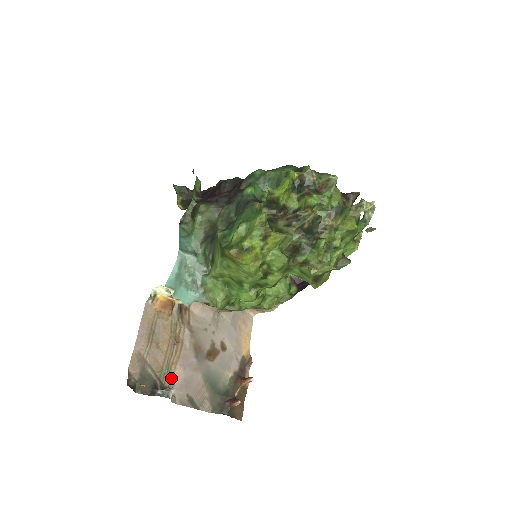
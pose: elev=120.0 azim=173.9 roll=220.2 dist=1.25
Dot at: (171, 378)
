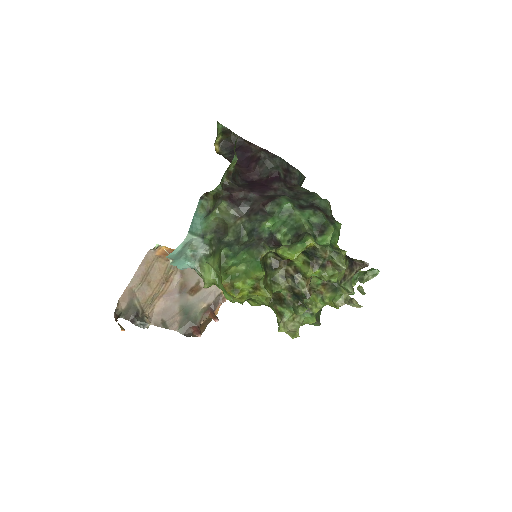
Dot at: (152, 307)
